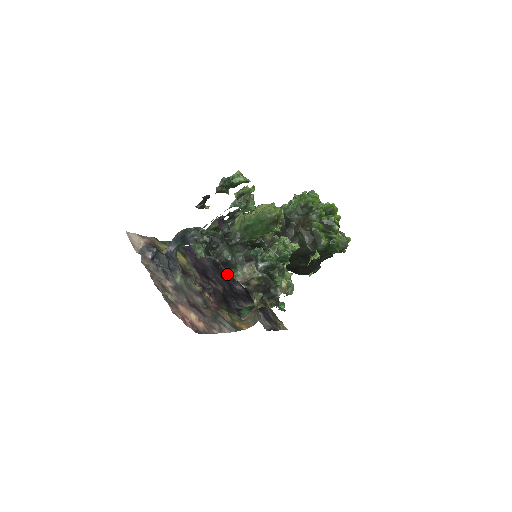
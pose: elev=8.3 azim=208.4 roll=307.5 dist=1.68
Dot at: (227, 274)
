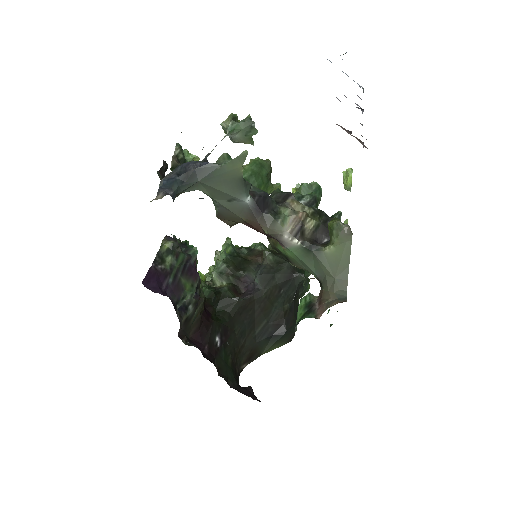
Dot at: (267, 227)
